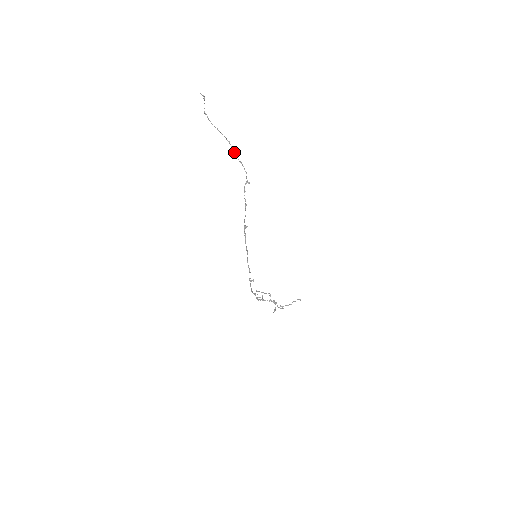
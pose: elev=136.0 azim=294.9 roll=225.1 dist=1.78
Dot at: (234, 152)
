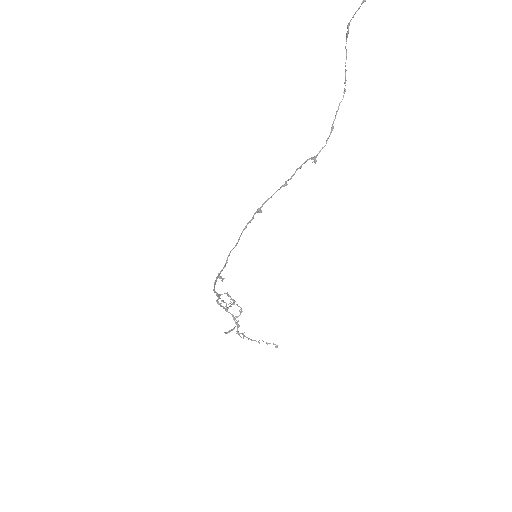
Dot at: occluded
